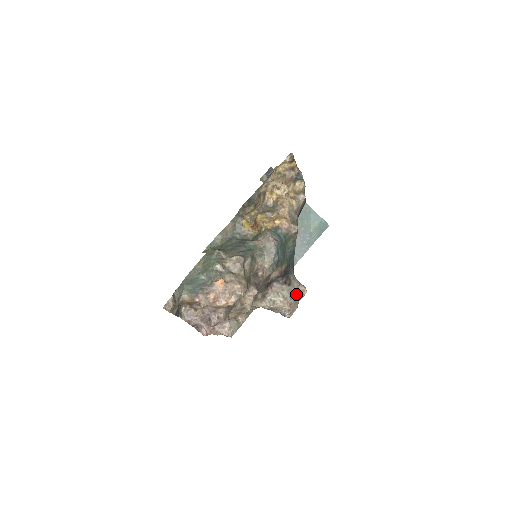
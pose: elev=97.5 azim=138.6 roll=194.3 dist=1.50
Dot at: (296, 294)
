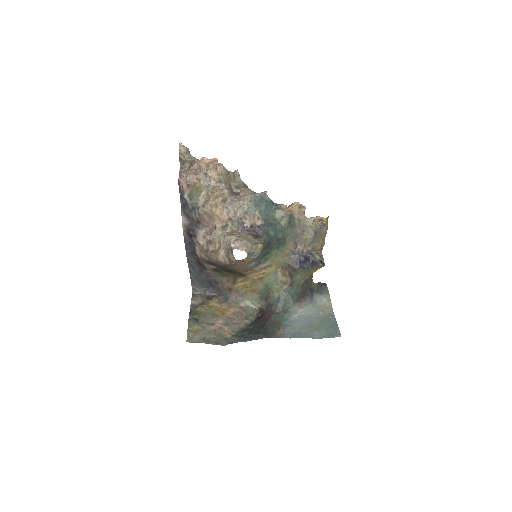
Dot at: (253, 243)
